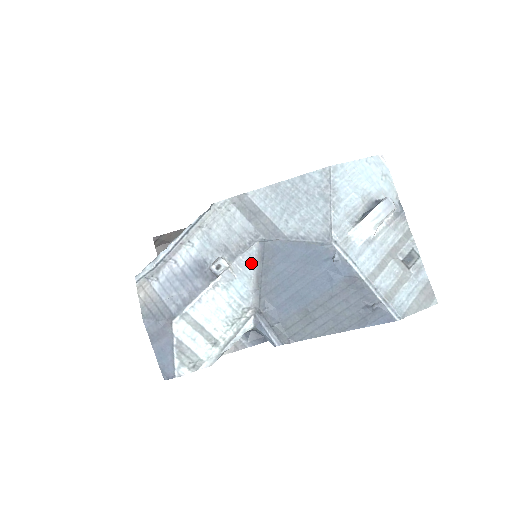
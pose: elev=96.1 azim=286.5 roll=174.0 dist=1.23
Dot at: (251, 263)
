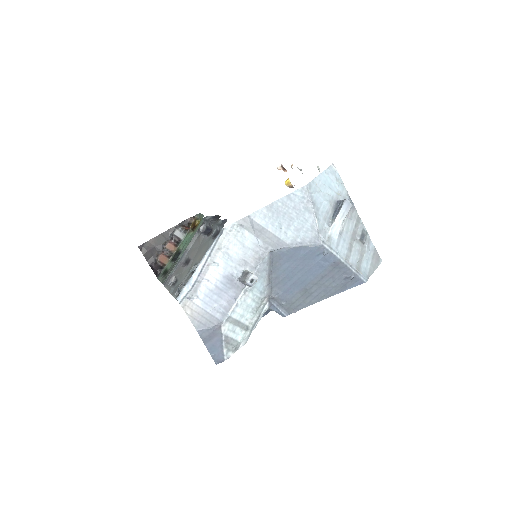
Dot at: (265, 268)
